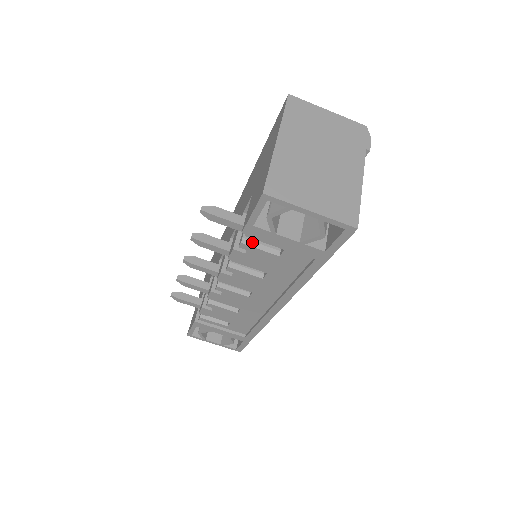
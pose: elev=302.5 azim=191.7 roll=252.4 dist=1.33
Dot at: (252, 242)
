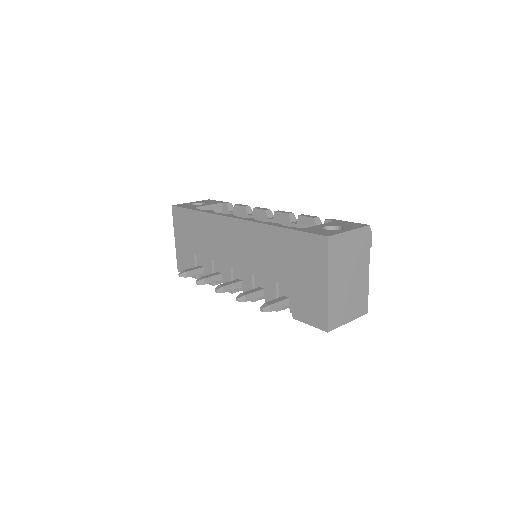
Dot at: occluded
